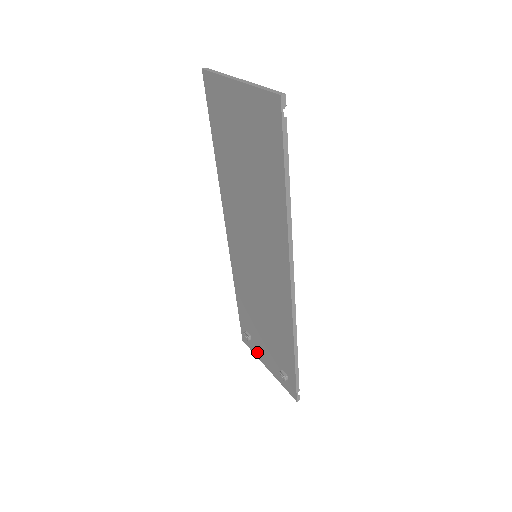
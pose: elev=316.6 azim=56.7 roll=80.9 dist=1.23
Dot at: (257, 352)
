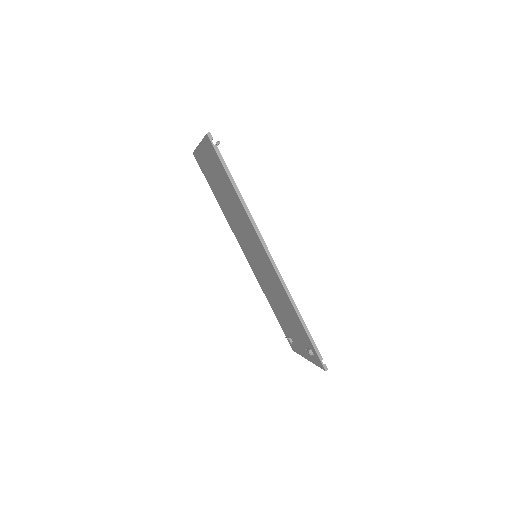
Dot at: (299, 350)
